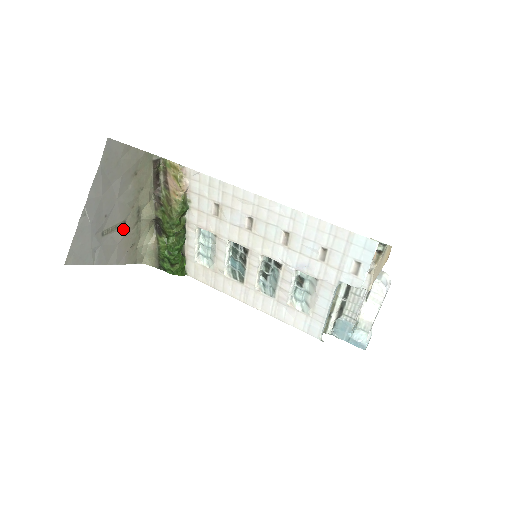
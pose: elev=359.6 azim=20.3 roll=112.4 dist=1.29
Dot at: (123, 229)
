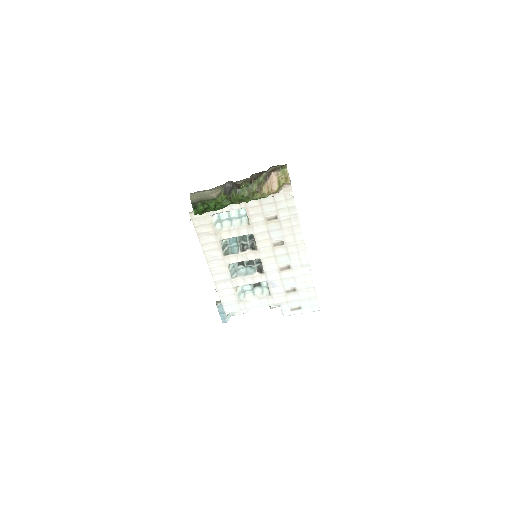
Dot at: occluded
